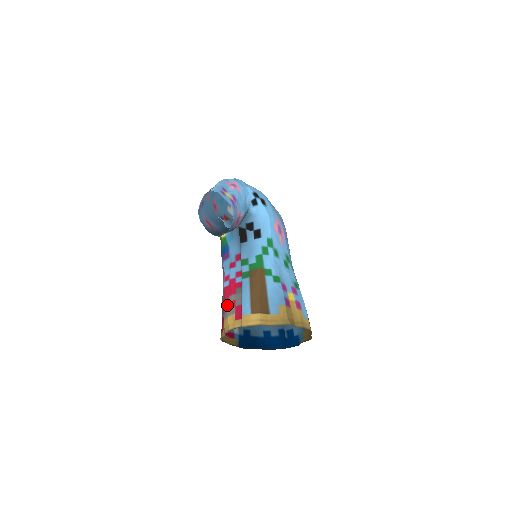
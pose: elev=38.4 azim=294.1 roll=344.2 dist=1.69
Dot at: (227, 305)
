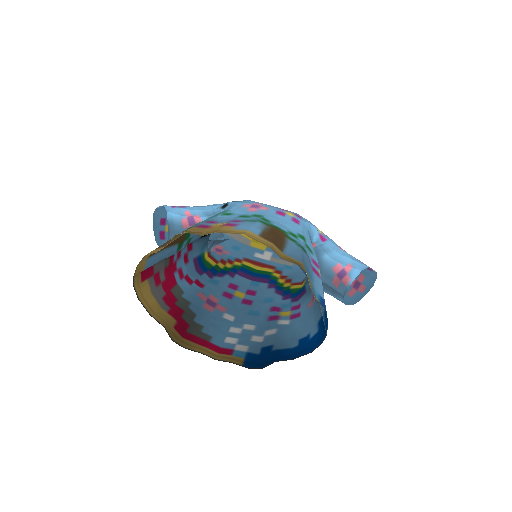
Dot at: (160, 287)
